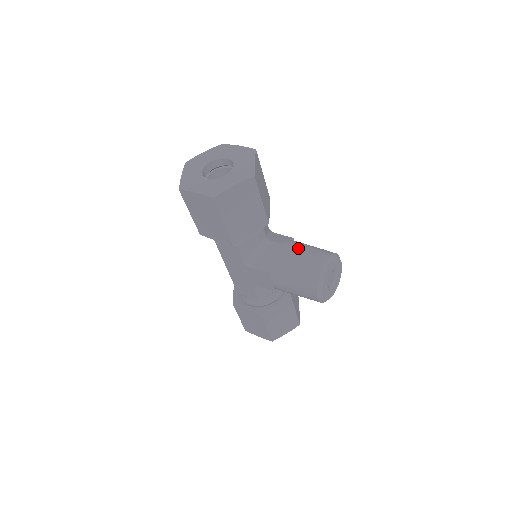
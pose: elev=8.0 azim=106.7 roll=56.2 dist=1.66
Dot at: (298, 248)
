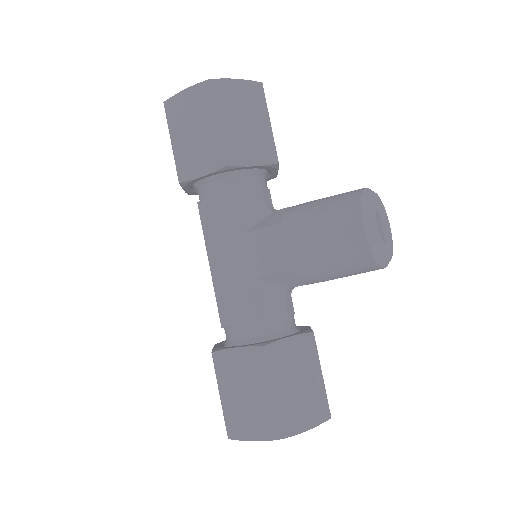
Dot at: occluded
